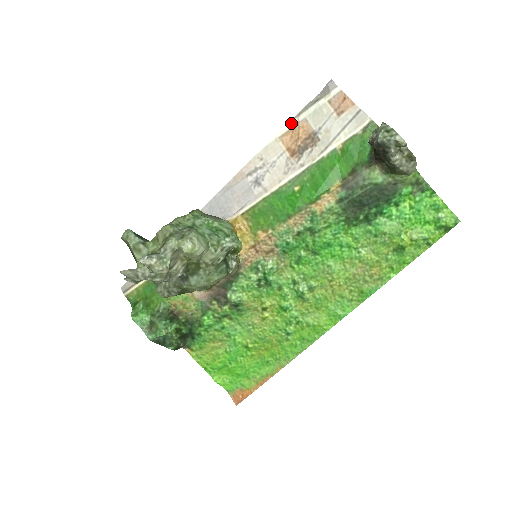
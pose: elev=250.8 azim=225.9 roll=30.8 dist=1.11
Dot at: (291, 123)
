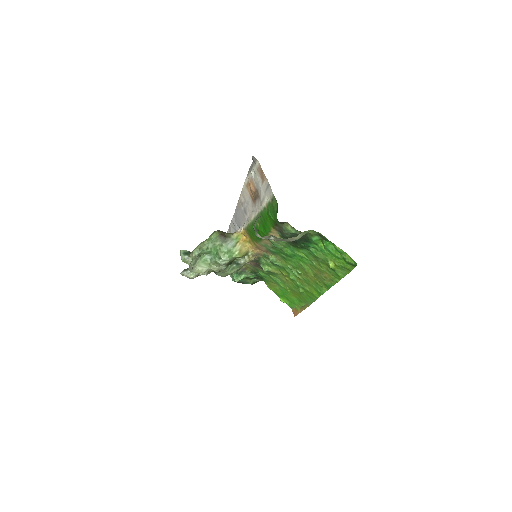
Dot at: (247, 178)
